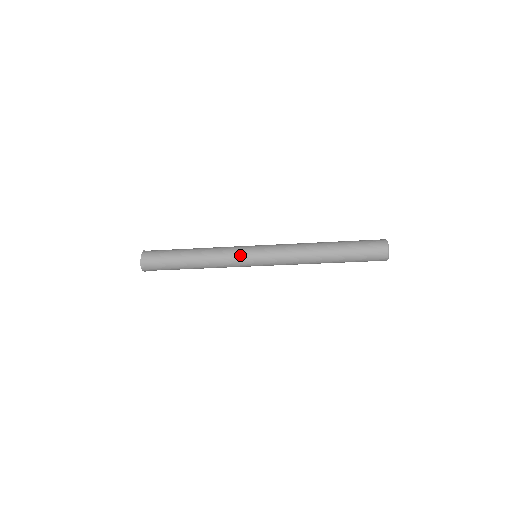
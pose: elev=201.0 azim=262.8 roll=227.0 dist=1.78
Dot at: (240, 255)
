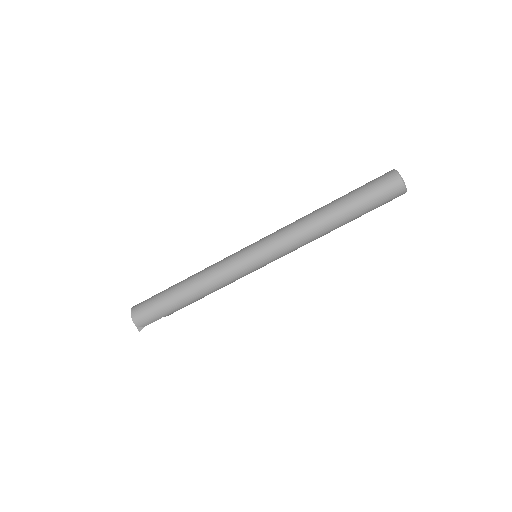
Dot at: (234, 255)
